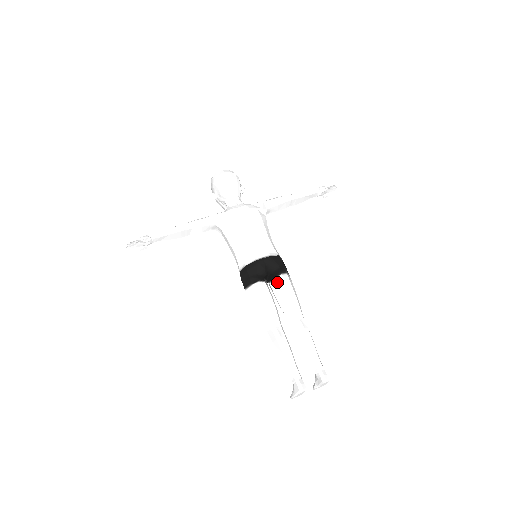
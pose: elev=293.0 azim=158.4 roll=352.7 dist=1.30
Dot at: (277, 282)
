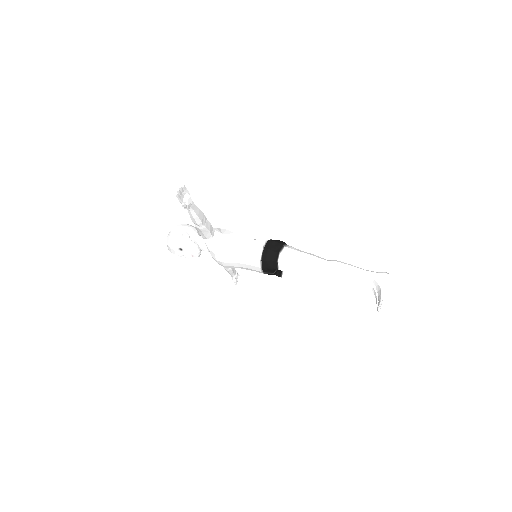
Dot at: occluded
